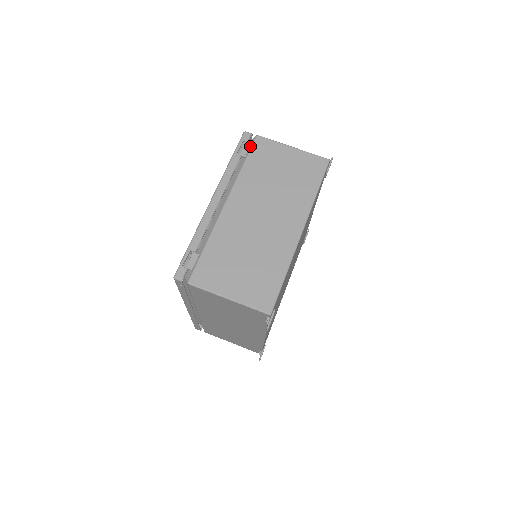
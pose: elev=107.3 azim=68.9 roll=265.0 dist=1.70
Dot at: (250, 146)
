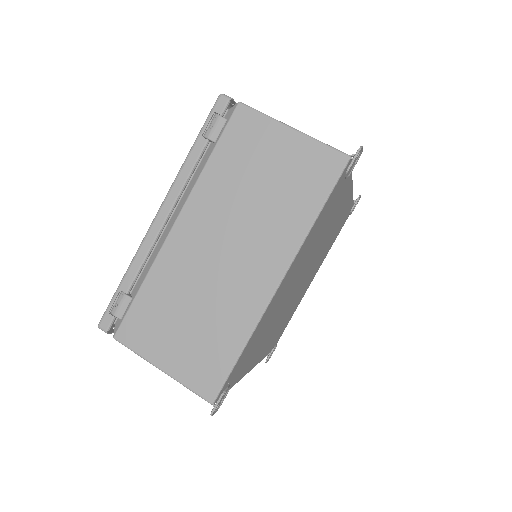
Dot at: (225, 122)
